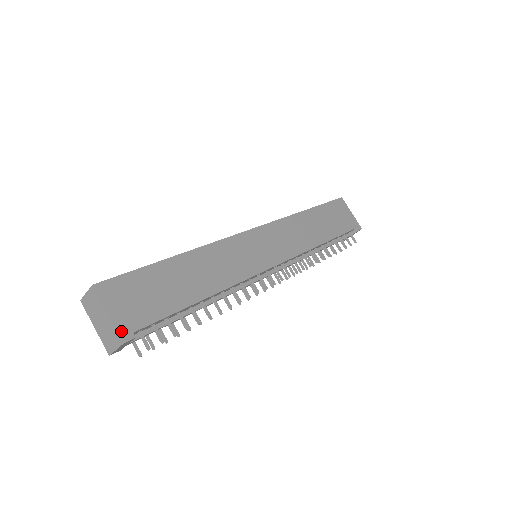
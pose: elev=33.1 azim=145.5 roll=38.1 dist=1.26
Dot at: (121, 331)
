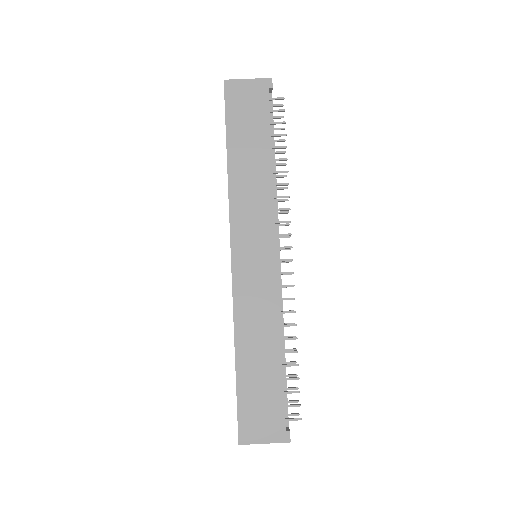
Dot at: (281, 440)
